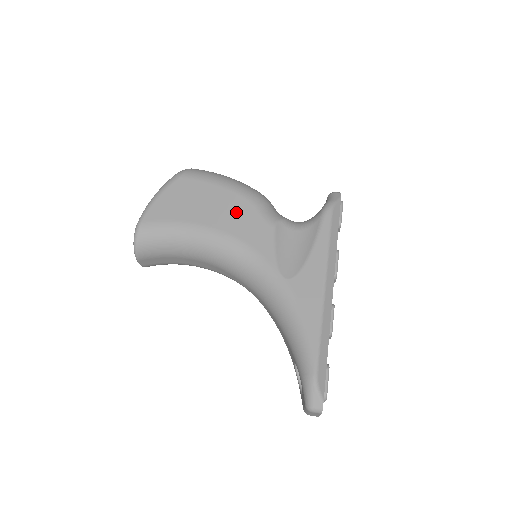
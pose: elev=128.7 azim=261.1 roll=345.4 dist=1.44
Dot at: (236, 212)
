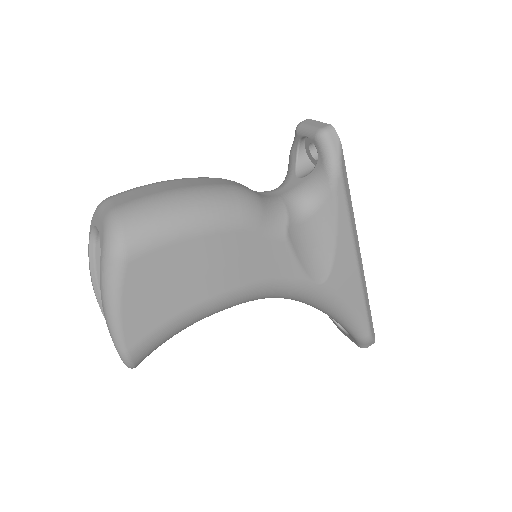
Dot at: (238, 256)
